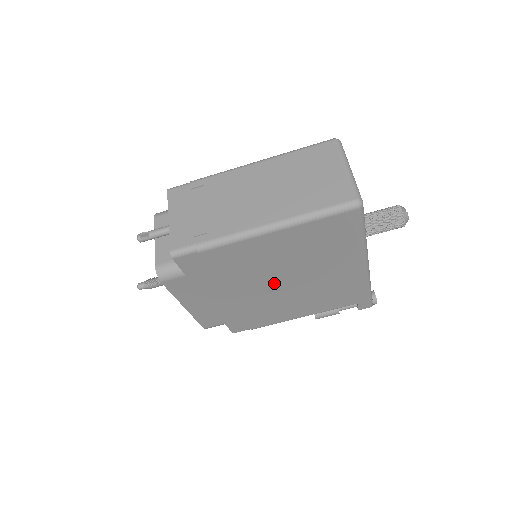
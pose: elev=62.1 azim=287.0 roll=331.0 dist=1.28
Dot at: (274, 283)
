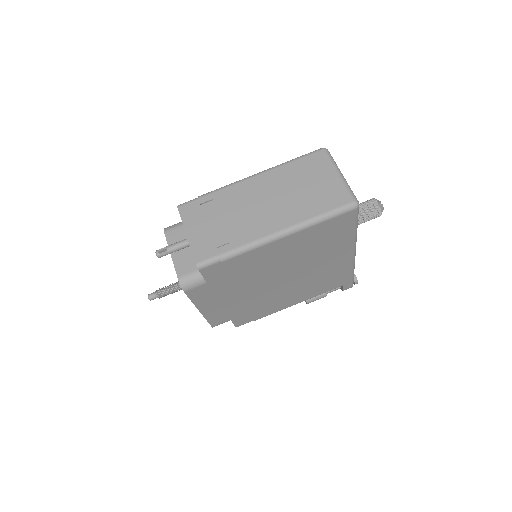
Dot at: (279, 279)
